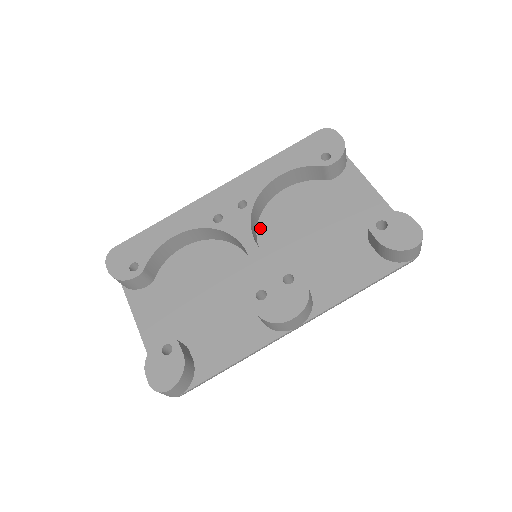
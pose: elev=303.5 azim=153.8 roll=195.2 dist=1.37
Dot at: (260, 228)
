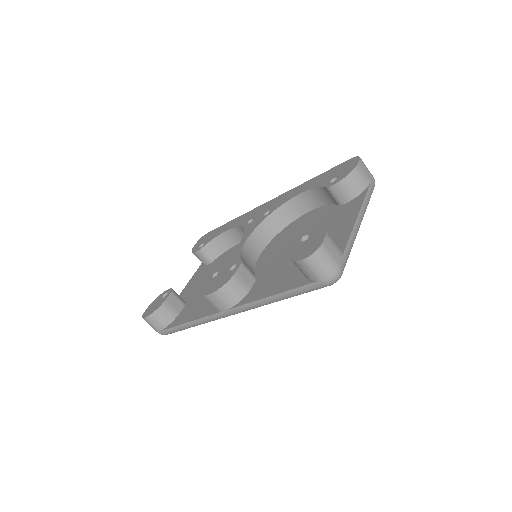
Dot at: (276, 237)
